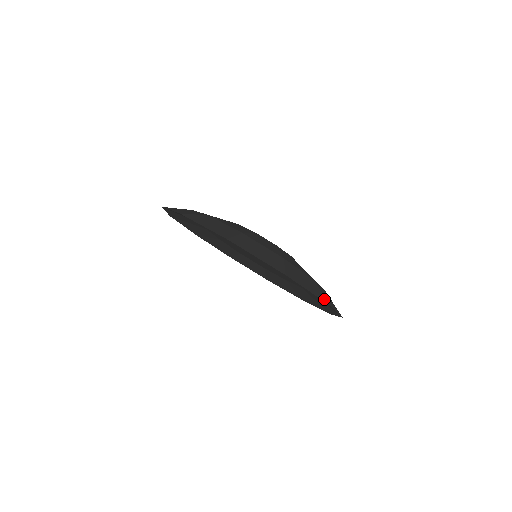
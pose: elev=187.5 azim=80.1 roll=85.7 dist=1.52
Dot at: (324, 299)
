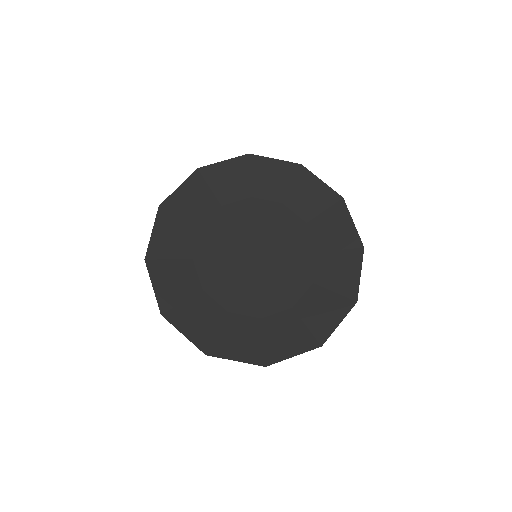
Dot at: (358, 245)
